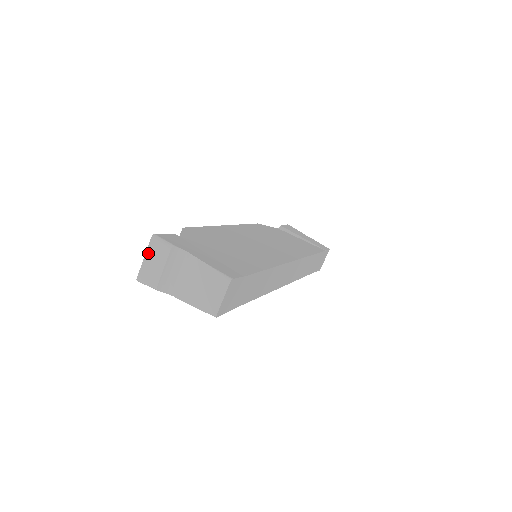
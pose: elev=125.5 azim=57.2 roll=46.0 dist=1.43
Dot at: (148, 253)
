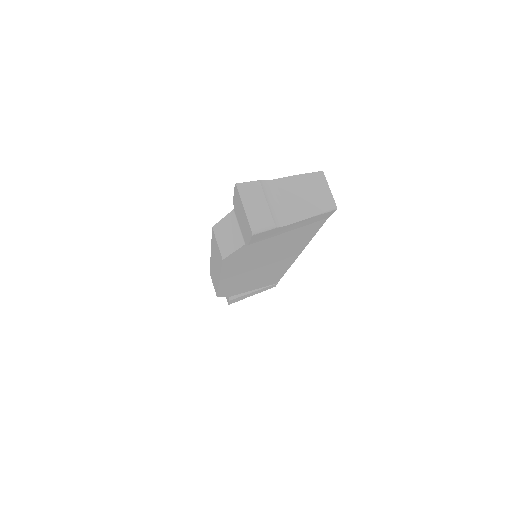
Dot at: (244, 200)
